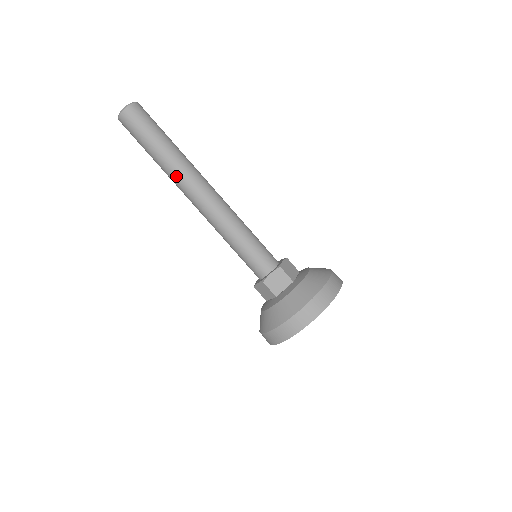
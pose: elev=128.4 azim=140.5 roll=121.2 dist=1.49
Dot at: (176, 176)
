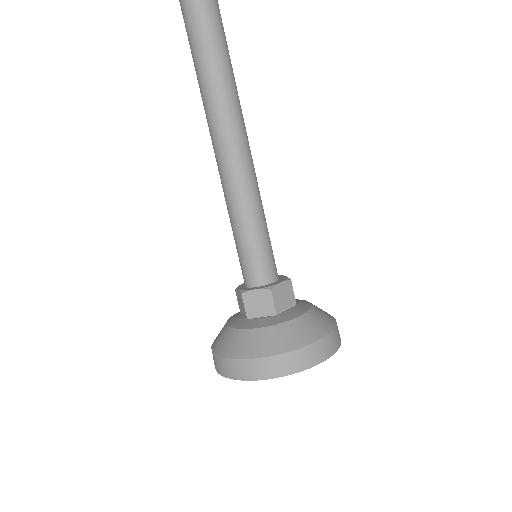
Dot at: (225, 102)
